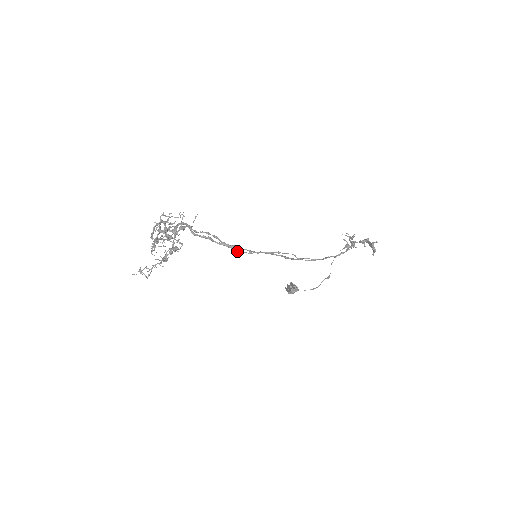
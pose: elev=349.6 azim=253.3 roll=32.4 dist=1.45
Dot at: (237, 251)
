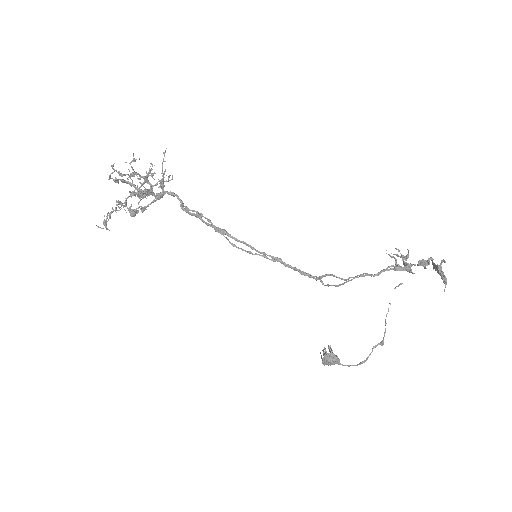
Dot at: (232, 244)
